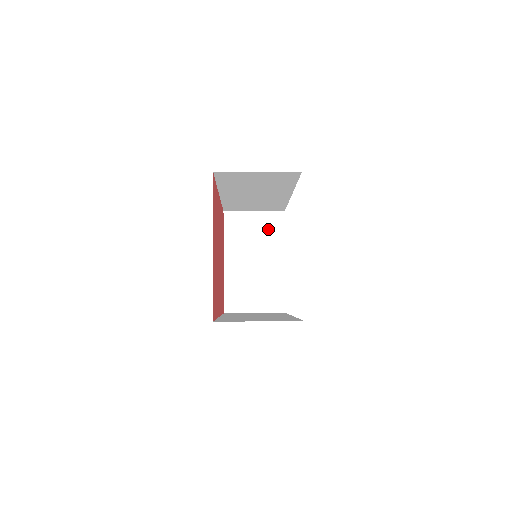
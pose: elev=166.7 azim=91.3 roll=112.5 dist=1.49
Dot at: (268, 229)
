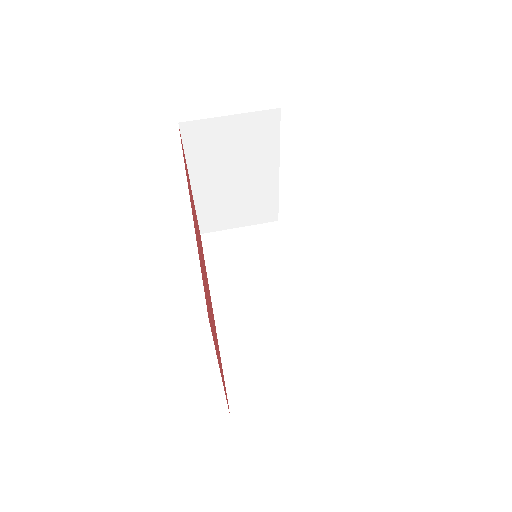
Dot at: (254, 137)
